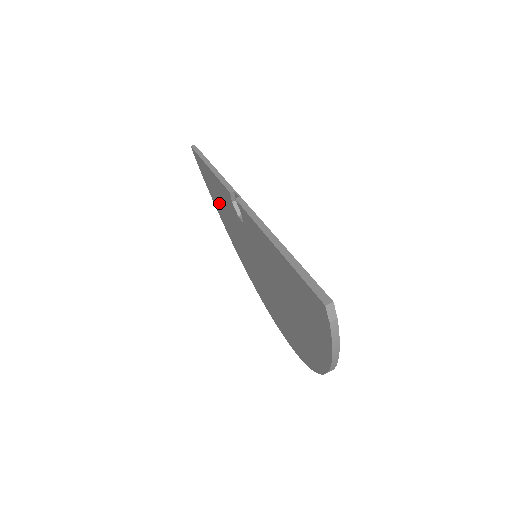
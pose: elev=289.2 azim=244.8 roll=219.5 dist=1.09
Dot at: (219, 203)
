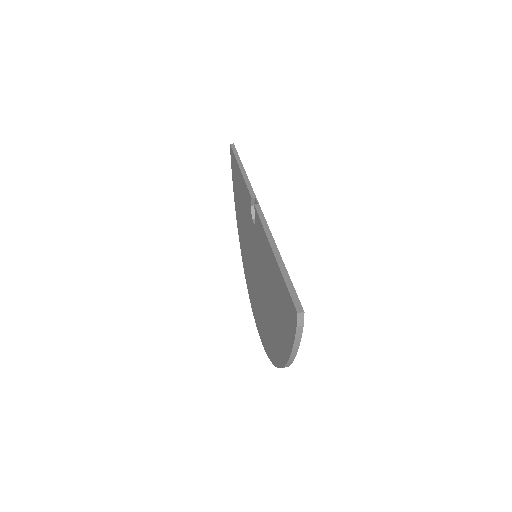
Dot at: (239, 201)
